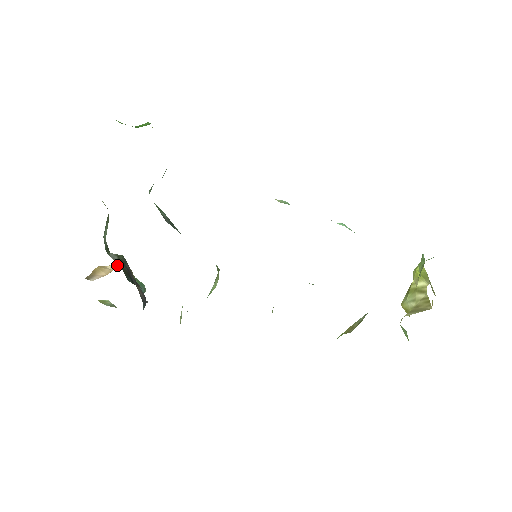
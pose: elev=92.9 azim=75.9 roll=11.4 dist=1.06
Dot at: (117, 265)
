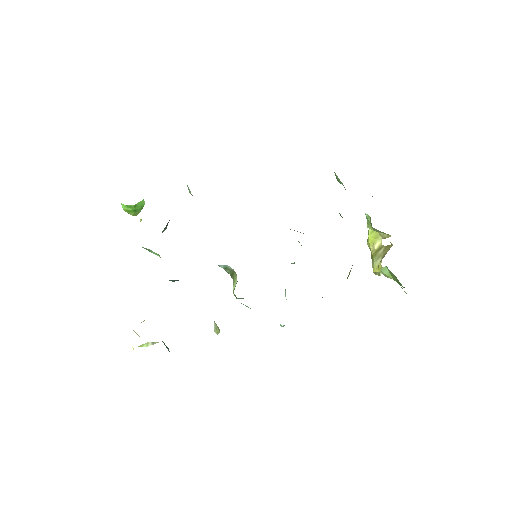
Dot at: (144, 320)
